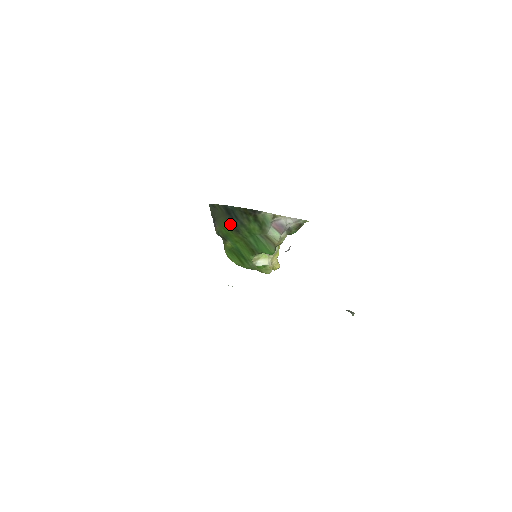
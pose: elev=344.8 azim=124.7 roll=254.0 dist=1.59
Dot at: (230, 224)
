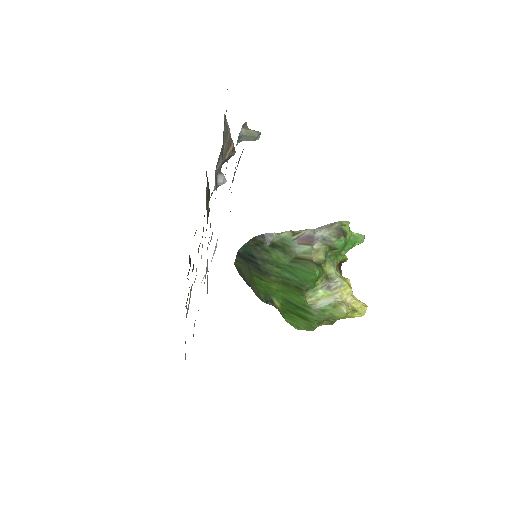
Dot at: (256, 271)
